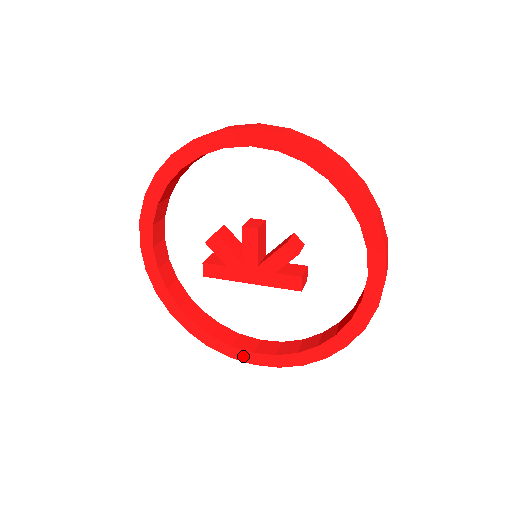
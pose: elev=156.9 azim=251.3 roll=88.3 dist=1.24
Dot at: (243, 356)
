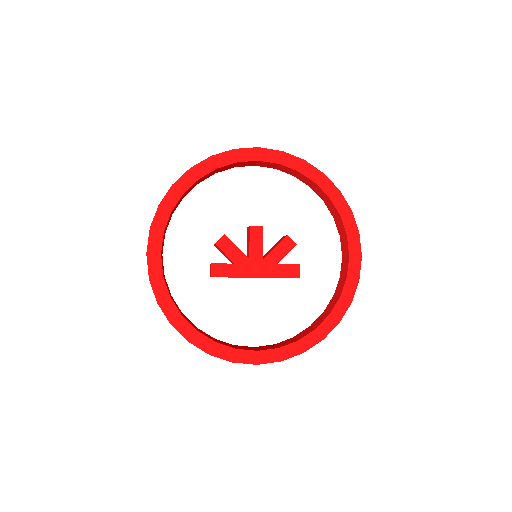
Dot at: (246, 357)
